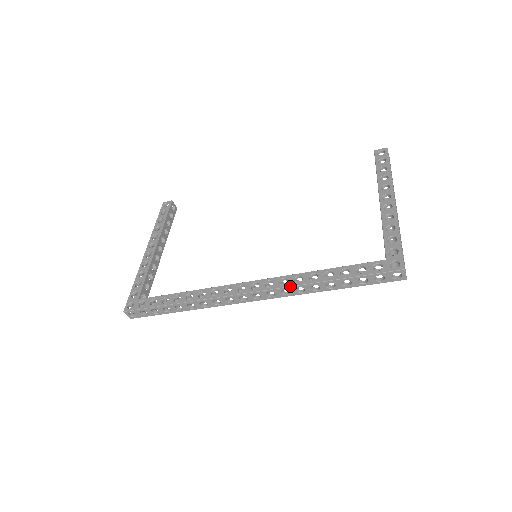
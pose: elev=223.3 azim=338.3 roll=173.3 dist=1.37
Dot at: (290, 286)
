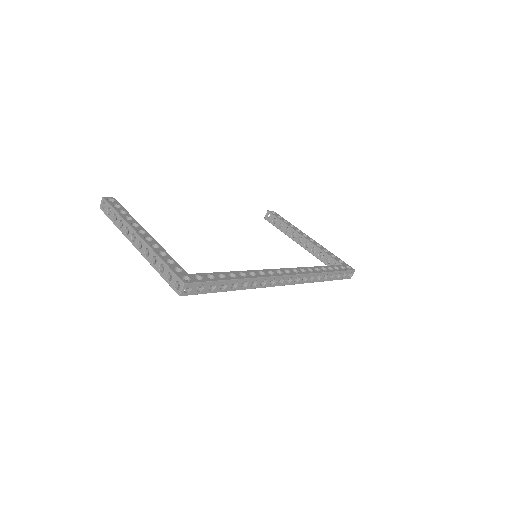
Dot at: (311, 273)
